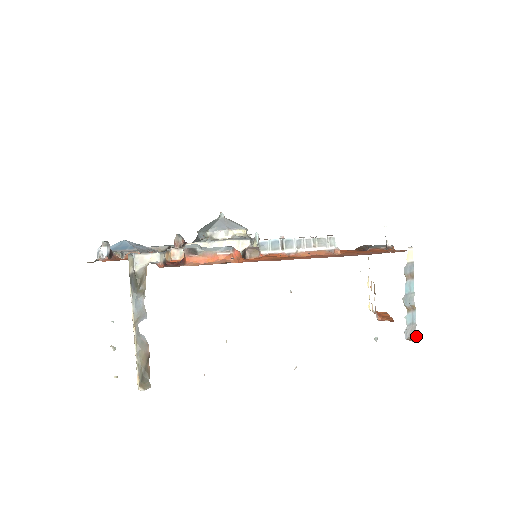
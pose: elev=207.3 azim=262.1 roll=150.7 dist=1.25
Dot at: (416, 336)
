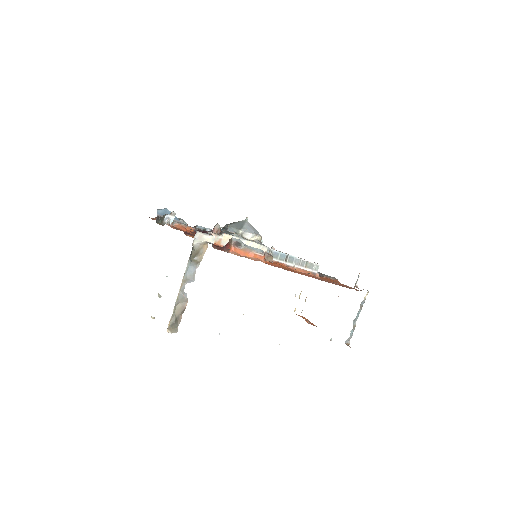
Dot at: (349, 343)
